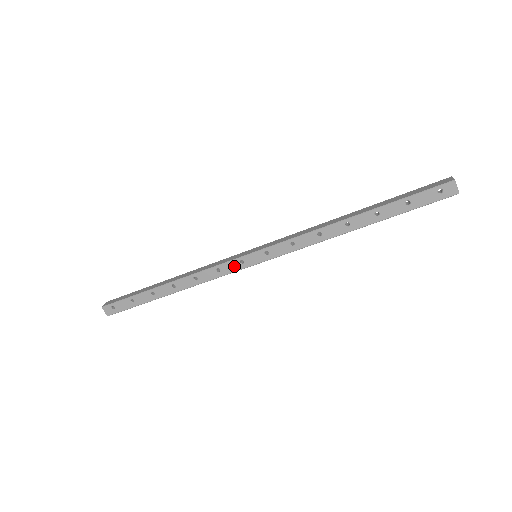
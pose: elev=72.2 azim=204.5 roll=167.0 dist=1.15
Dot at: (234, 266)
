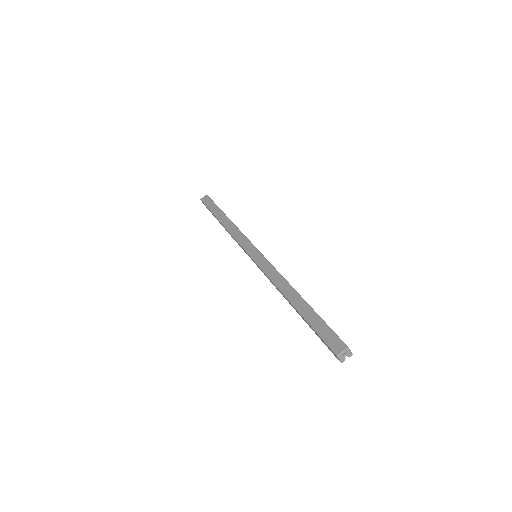
Dot at: occluded
